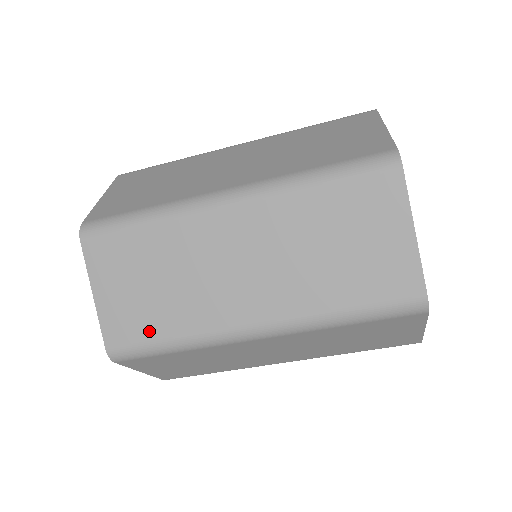
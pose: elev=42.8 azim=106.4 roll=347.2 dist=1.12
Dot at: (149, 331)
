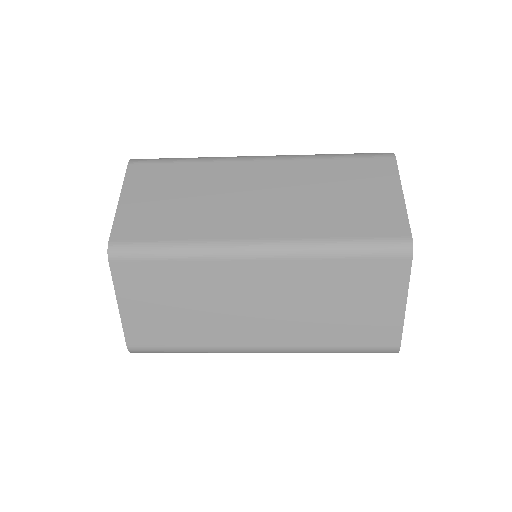
Dot at: (169, 339)
